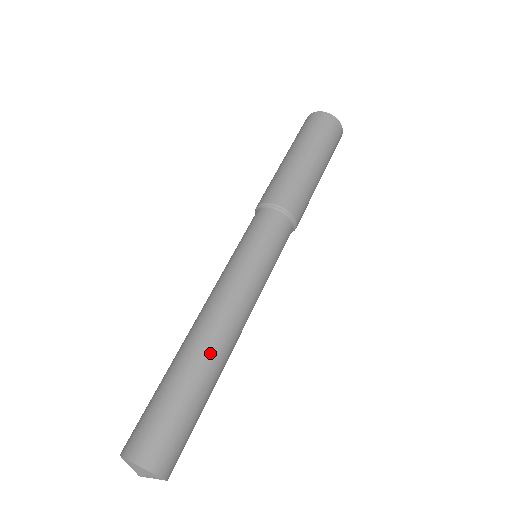
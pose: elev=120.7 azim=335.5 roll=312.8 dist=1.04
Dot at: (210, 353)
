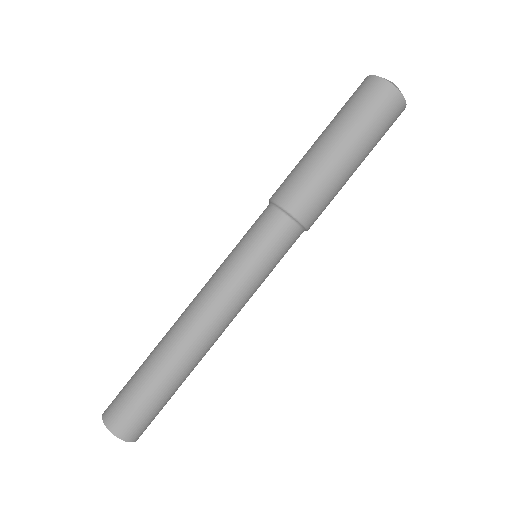
Dot at: (184, 356)
